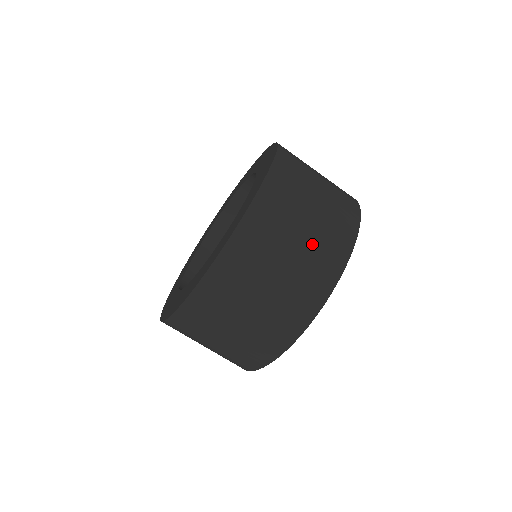
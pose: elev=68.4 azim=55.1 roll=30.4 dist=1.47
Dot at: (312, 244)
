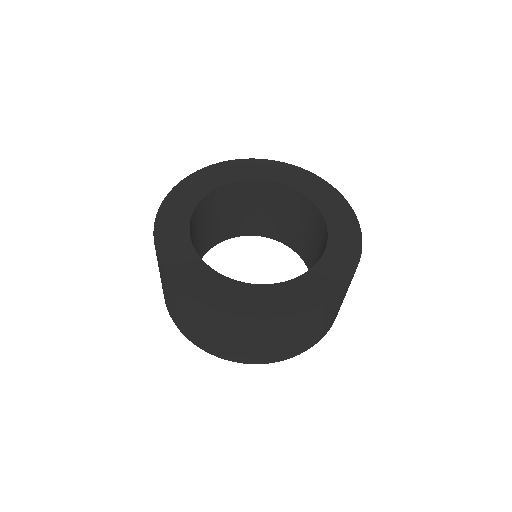
Dot at: (215, 341)
